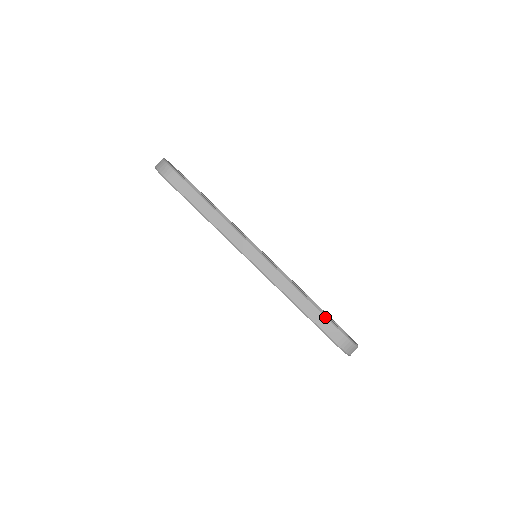
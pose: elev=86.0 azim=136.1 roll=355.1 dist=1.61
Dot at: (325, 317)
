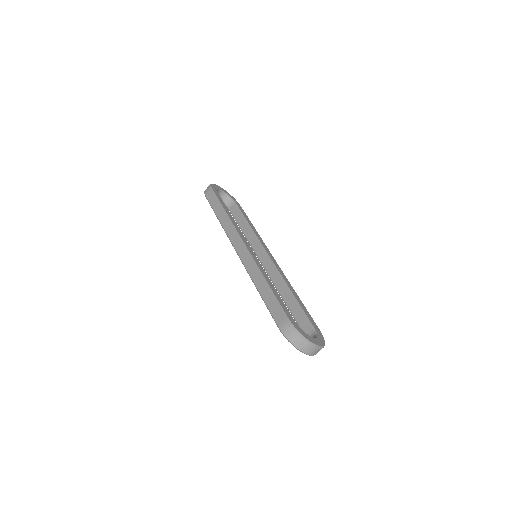
Dot at: (276, 302)
